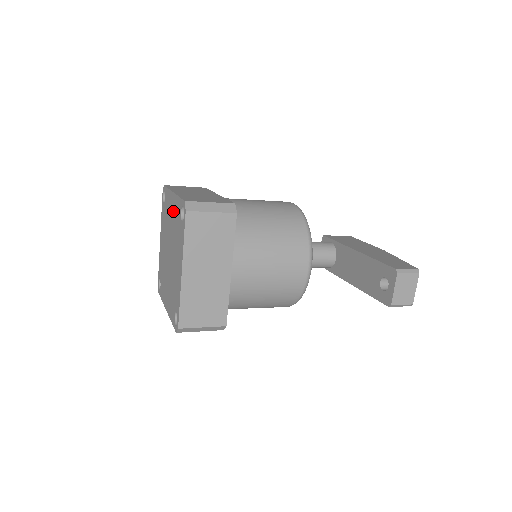
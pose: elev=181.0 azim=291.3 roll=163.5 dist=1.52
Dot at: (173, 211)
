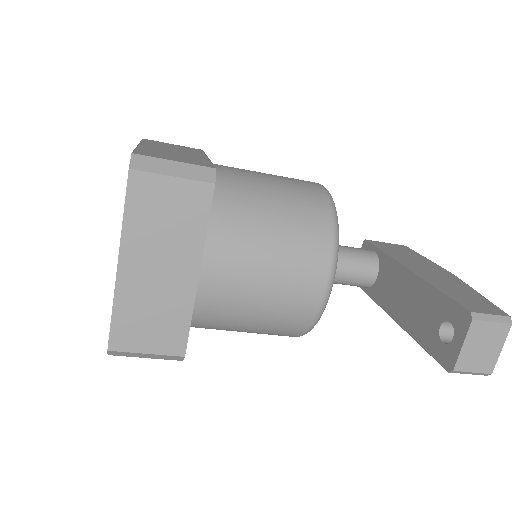
Dot at: occluded
